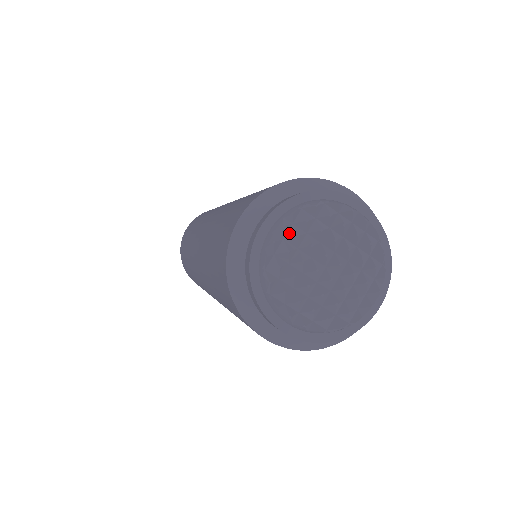
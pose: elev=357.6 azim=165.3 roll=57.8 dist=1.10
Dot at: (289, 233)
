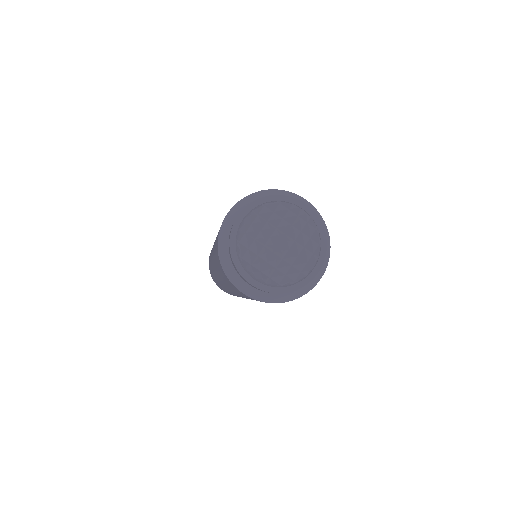
Dot at: (255, 220)
